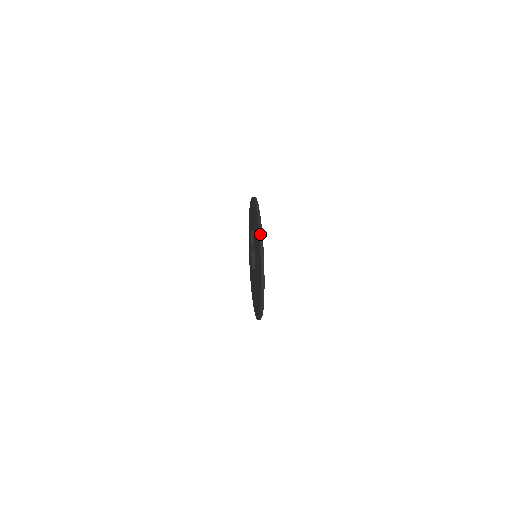
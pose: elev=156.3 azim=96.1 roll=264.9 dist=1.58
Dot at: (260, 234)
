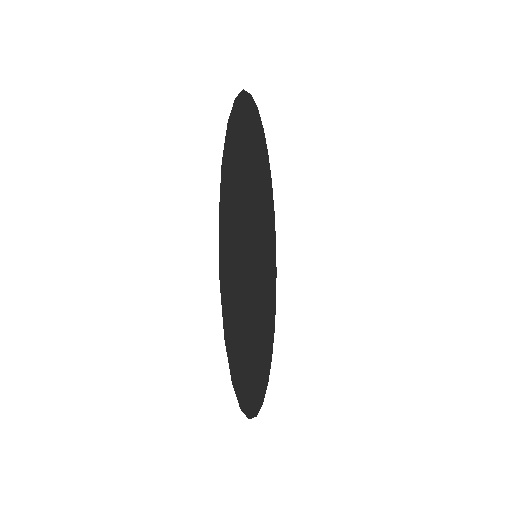
Dot at: occluded
